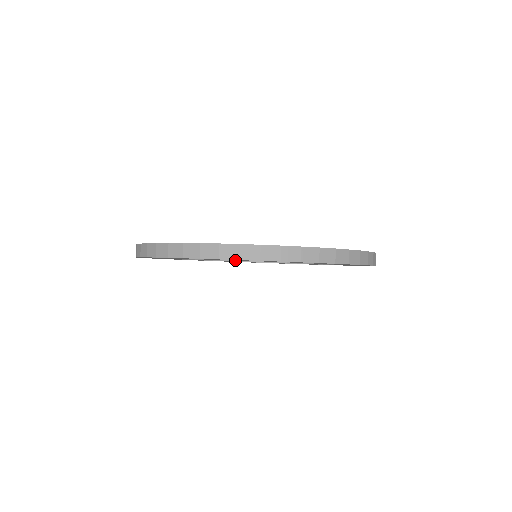
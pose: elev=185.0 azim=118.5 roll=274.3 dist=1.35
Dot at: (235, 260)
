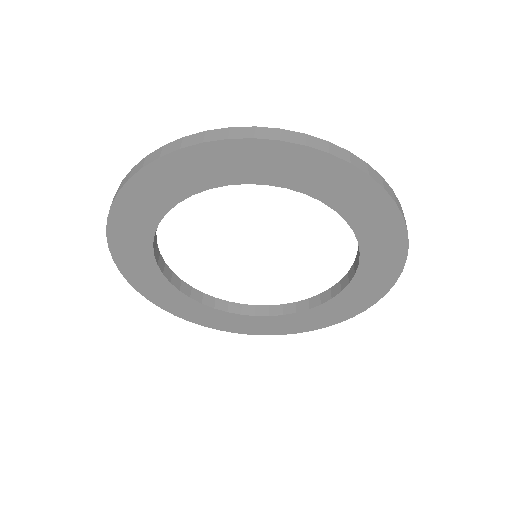
Dot at: (311, 307)
